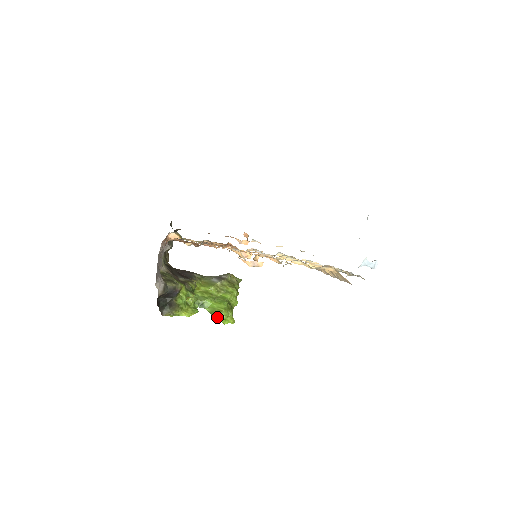
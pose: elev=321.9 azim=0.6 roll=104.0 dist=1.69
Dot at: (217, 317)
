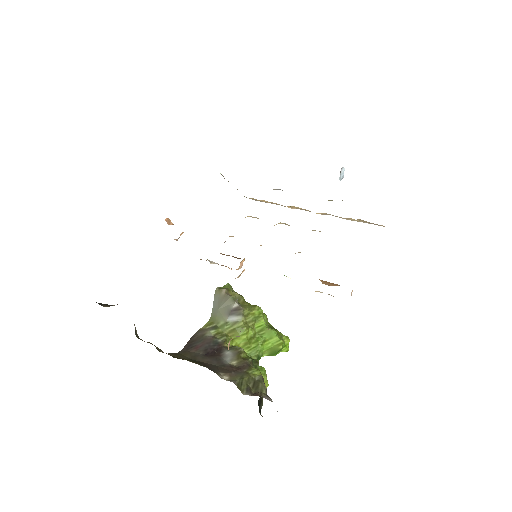
Dot at: (279, 352)
